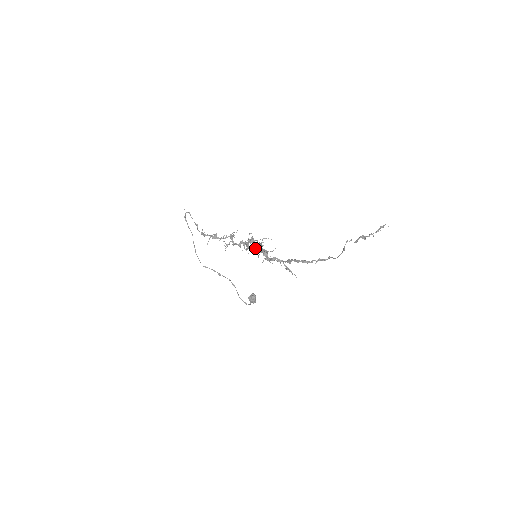
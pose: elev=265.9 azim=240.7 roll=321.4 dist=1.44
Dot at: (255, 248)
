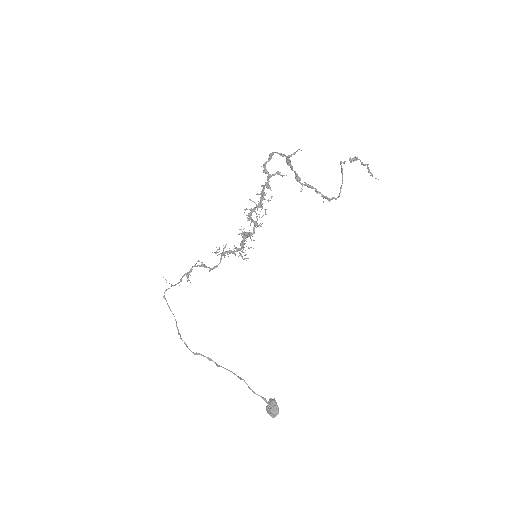
Dot at: (251, 214)
